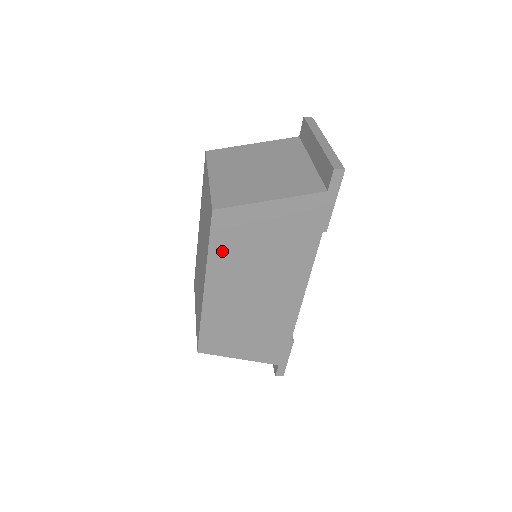
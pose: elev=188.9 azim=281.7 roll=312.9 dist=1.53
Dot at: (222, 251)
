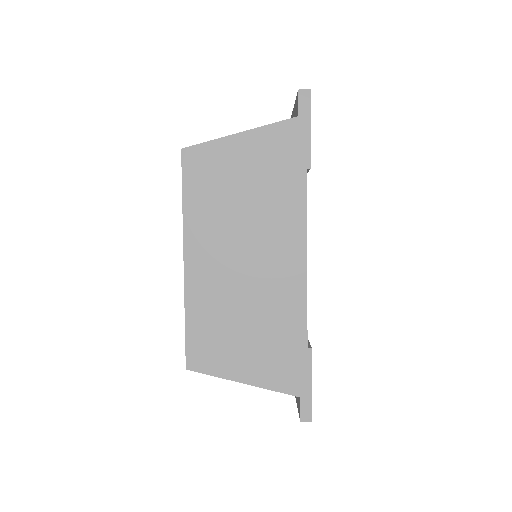
Dot at: (198, 202)
